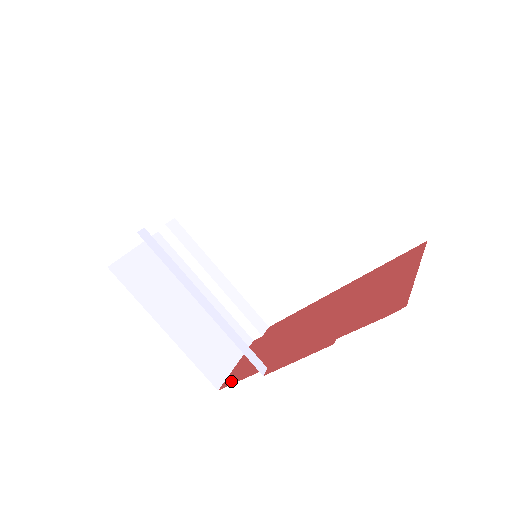
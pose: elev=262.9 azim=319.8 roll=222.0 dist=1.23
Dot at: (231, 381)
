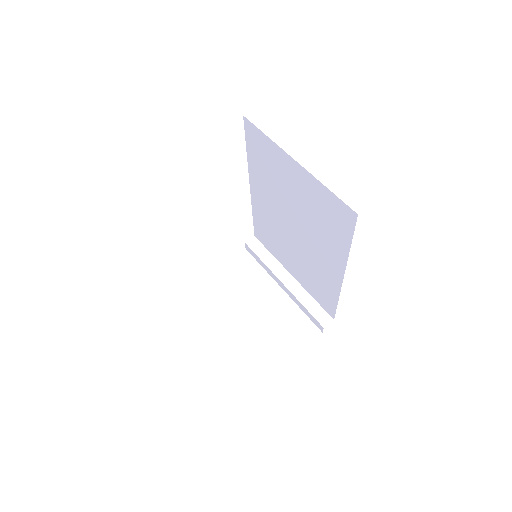
Dot at: occluded
